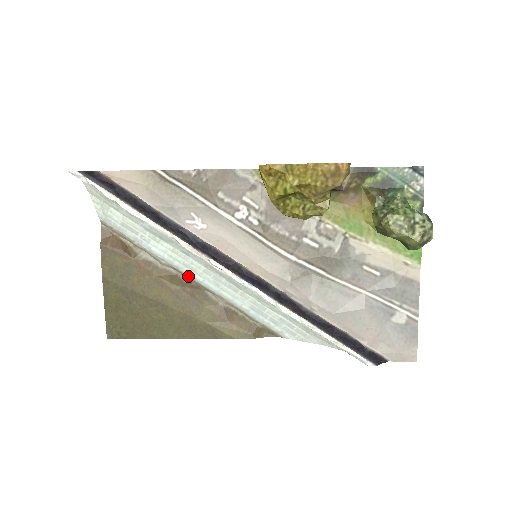
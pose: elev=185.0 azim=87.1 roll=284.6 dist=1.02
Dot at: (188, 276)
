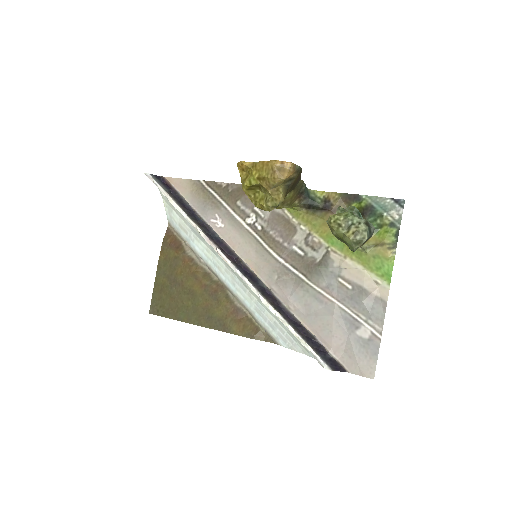
Dot at: (217, 275)
